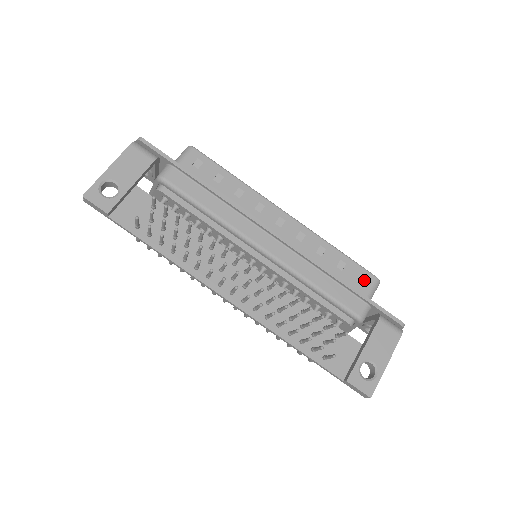
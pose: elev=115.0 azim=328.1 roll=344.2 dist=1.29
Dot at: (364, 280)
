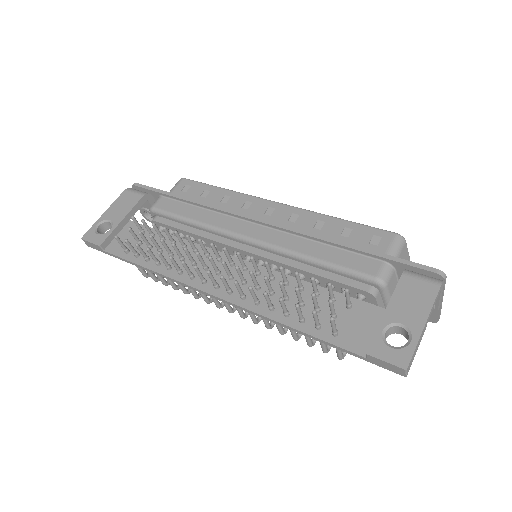
Dot at: (379, 240)
